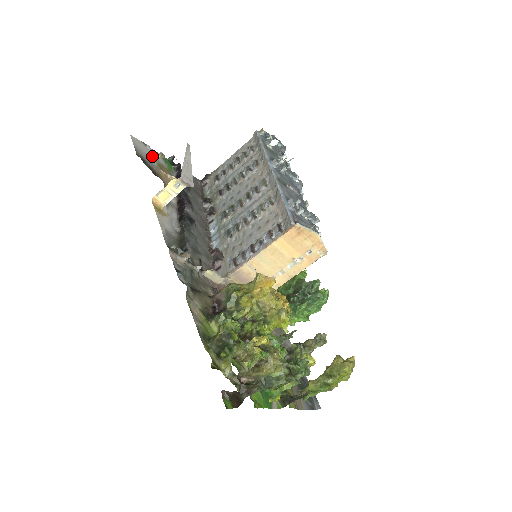
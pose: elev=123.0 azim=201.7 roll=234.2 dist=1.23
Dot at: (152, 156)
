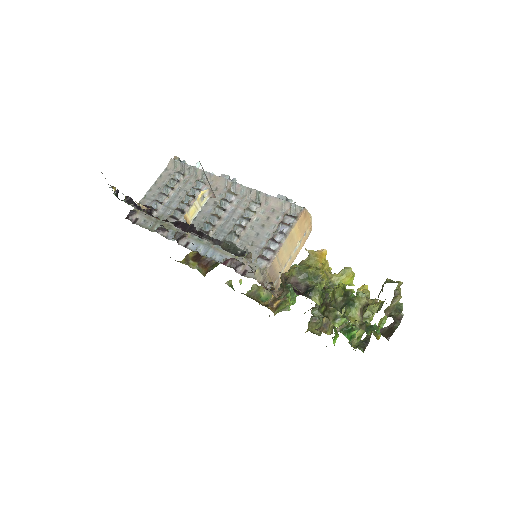
Dot at: occluded
